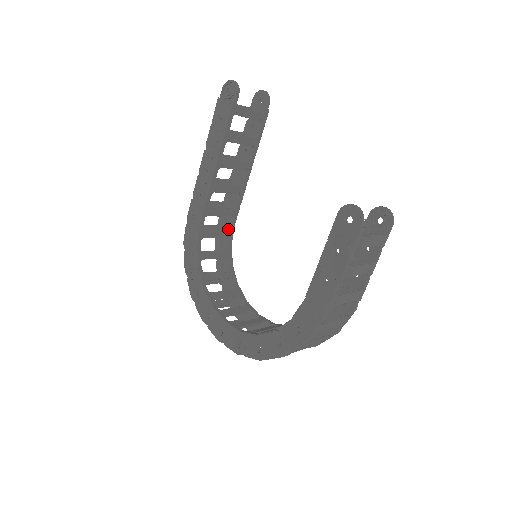
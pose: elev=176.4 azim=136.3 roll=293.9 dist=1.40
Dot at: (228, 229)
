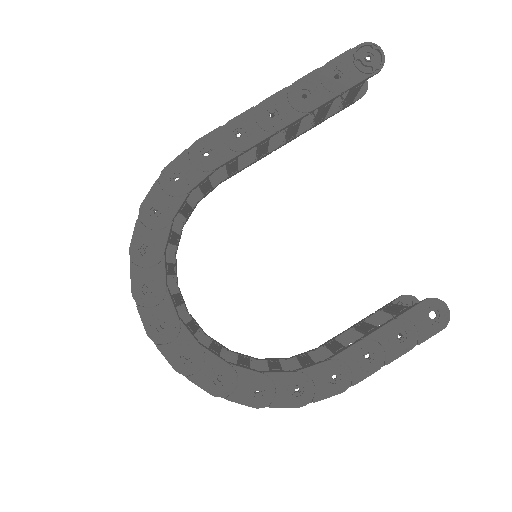
Dot at: (211, 184)
